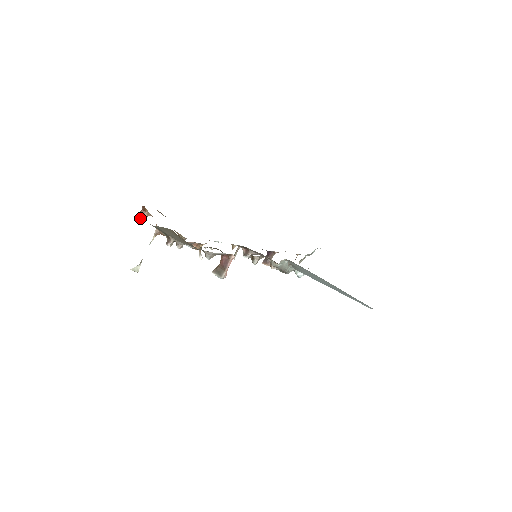
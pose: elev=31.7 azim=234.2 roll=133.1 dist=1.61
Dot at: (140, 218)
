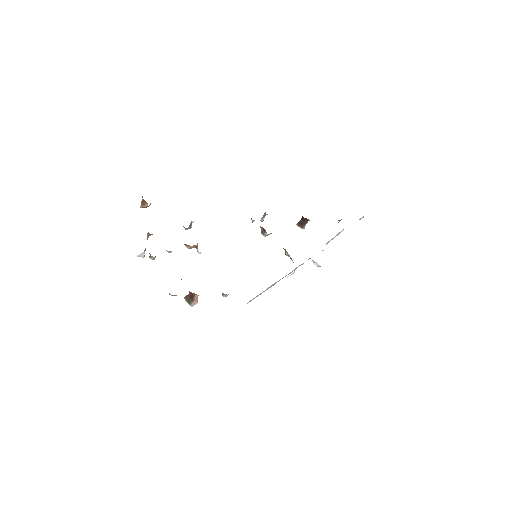
Dot at: (142, 207)
